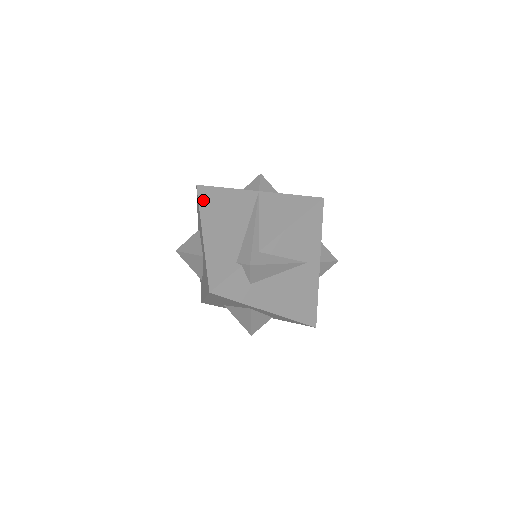
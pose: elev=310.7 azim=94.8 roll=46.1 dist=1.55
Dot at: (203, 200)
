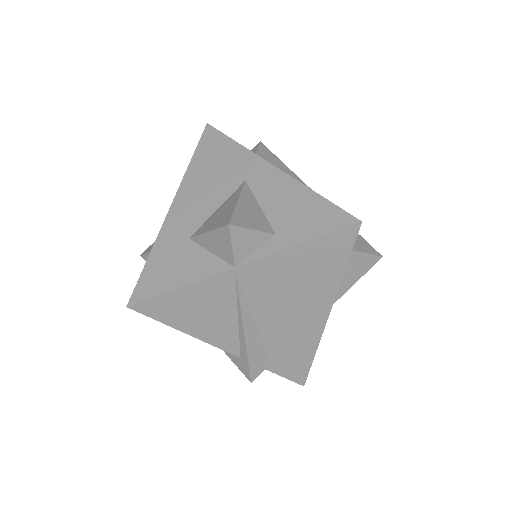
Dot at: occluded
